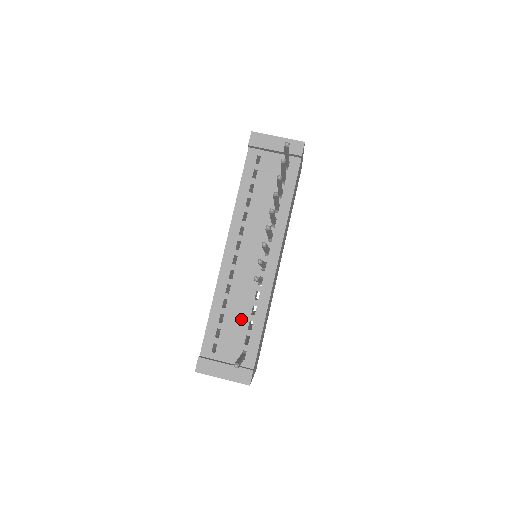
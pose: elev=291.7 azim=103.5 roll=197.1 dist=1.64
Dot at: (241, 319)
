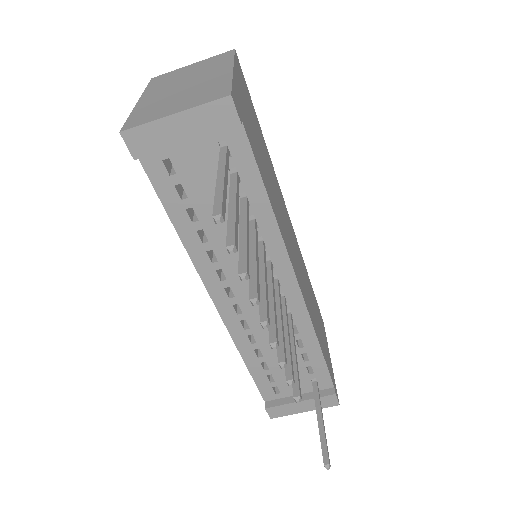
Dot at: occluded
